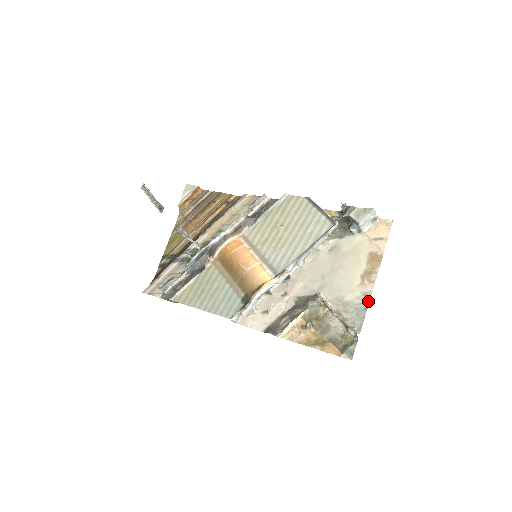
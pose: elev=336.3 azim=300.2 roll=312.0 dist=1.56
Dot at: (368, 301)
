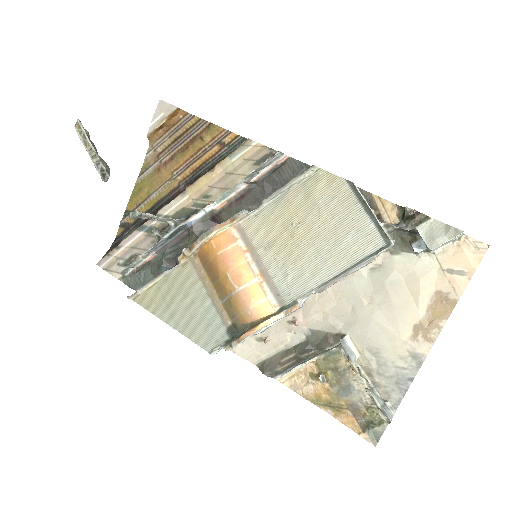
Dot at: (417, 368)
